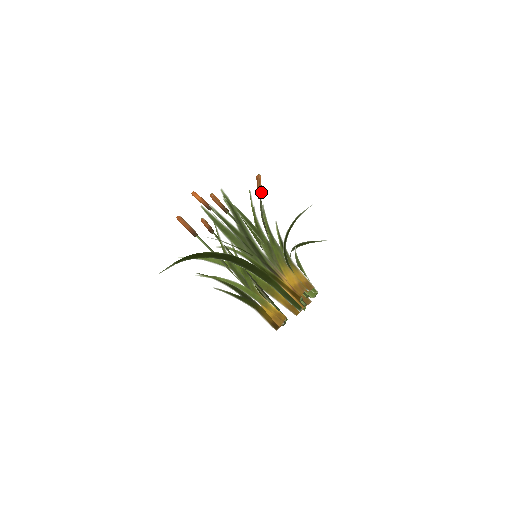
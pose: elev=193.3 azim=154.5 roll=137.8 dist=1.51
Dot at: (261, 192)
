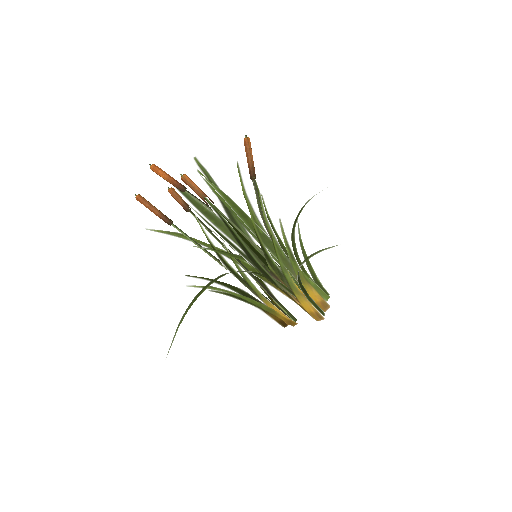
Dot at: (254, 170)
